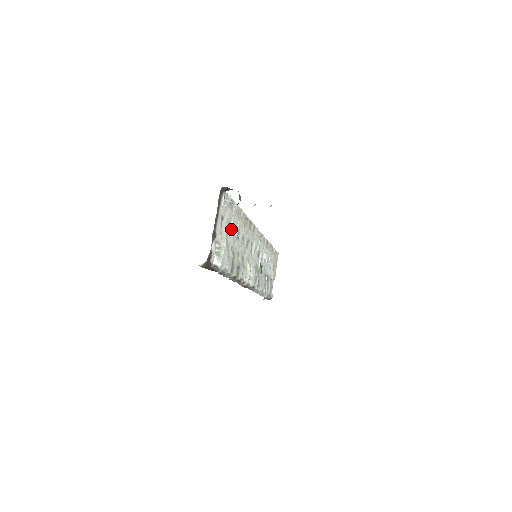
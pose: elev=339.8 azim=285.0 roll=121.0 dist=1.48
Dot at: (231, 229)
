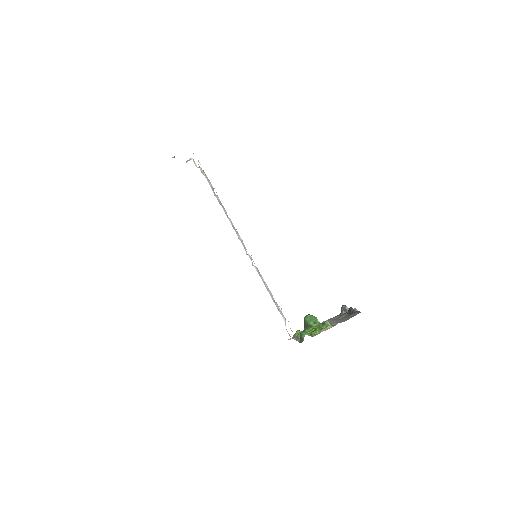
Dot at: occluded
